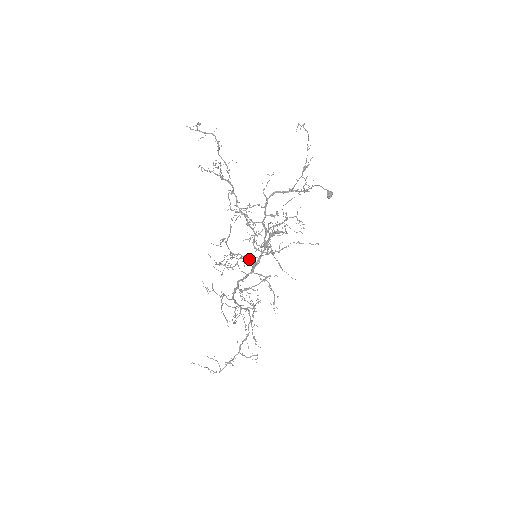
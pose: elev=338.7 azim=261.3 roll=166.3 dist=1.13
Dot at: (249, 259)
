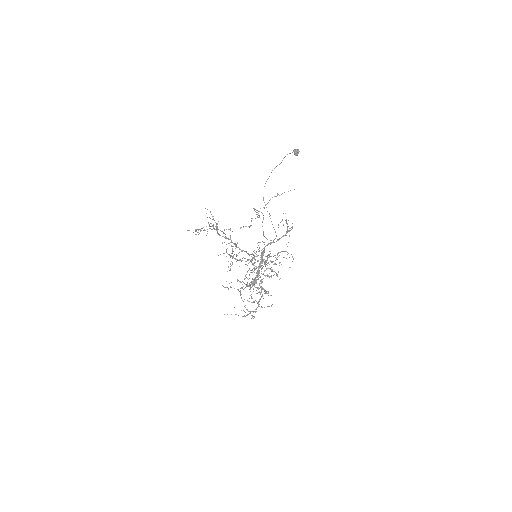
Dot at: (253, 265)
